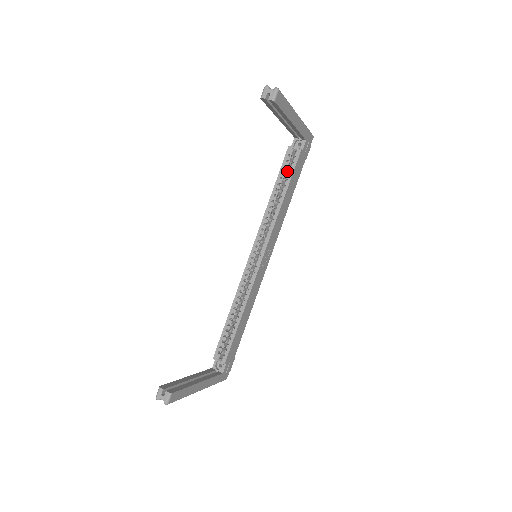
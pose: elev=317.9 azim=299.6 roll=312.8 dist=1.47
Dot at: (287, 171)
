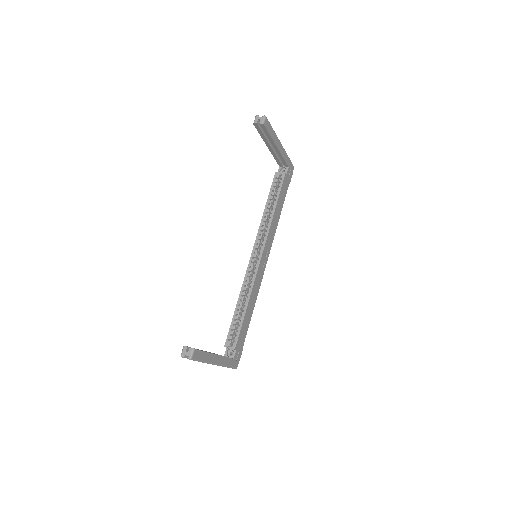
Dot at: (276, 191)
